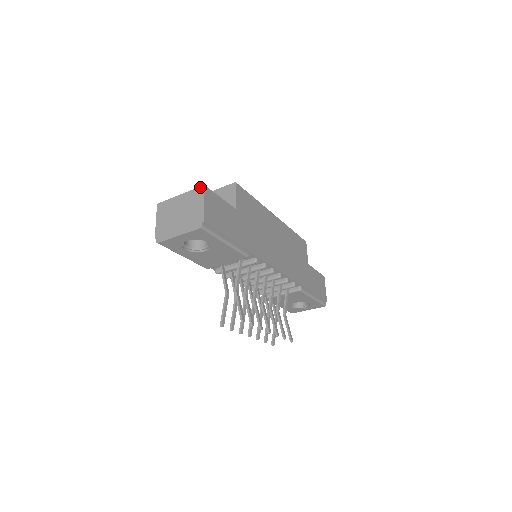
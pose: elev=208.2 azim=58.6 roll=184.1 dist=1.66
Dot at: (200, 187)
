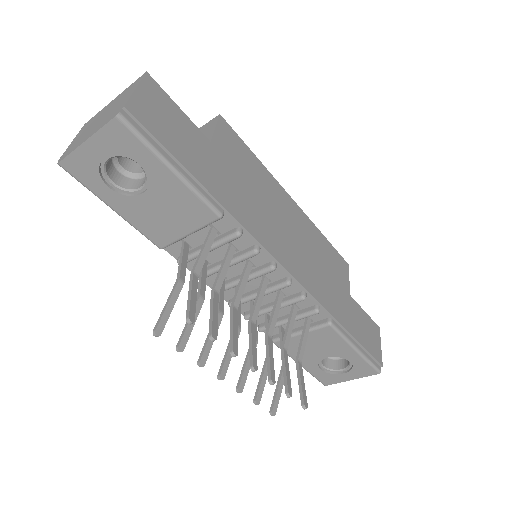
Dot at: occluded
